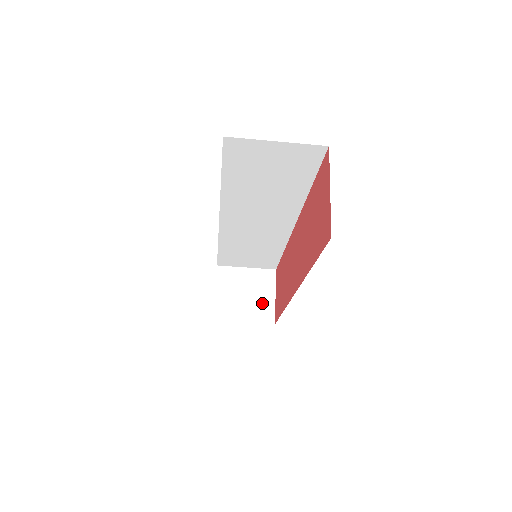
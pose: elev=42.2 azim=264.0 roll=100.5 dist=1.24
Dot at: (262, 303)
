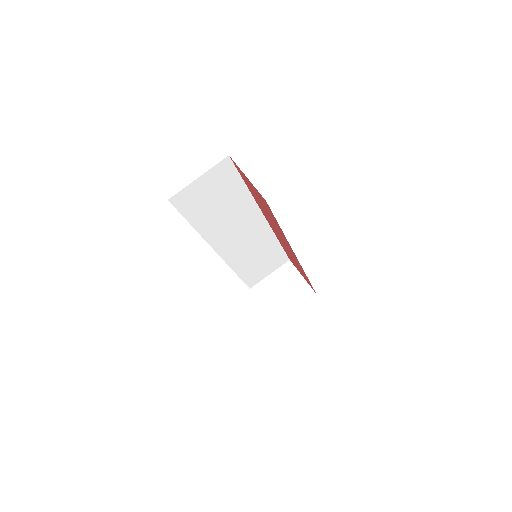
Dot at: (297, 288)
